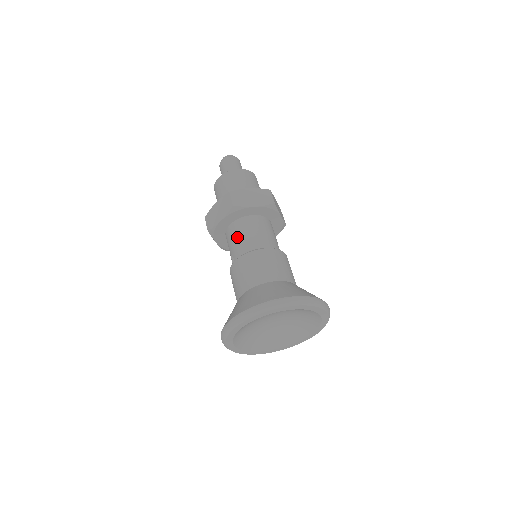
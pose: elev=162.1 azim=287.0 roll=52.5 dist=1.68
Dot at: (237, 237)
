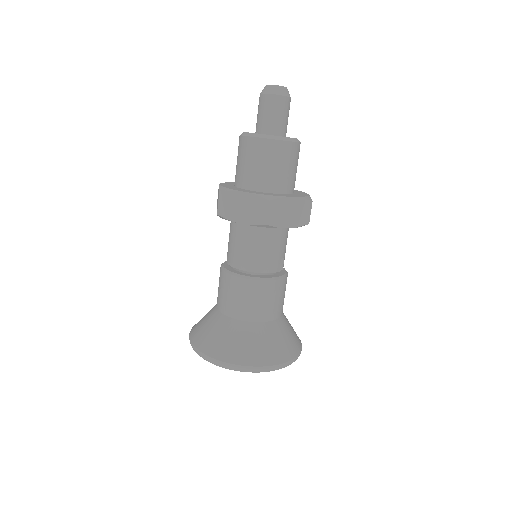
Dot at: (229, 239)
